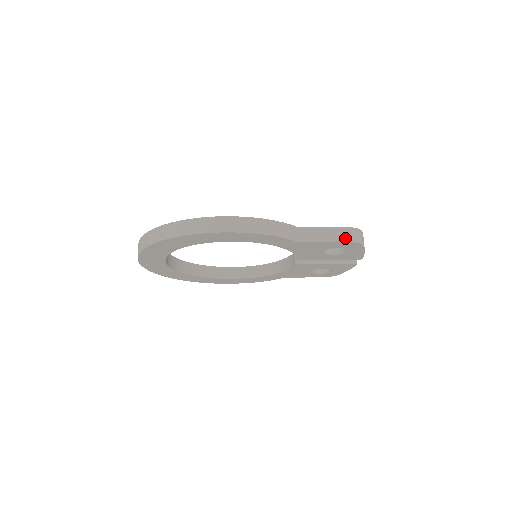
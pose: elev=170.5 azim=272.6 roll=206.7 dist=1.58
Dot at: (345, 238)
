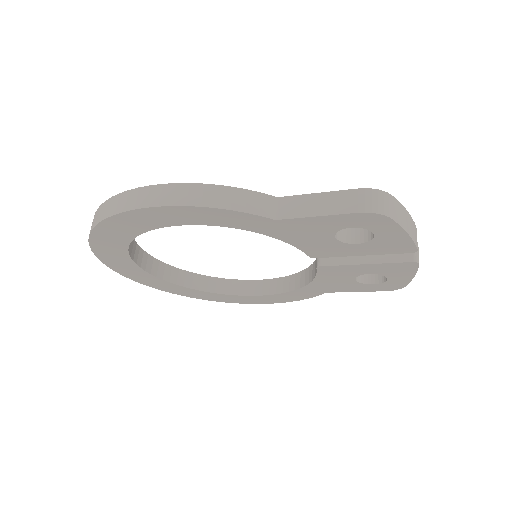
Dot at: (352, 206)
